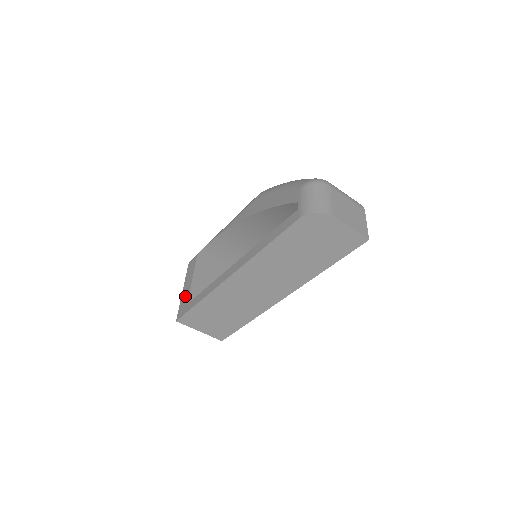
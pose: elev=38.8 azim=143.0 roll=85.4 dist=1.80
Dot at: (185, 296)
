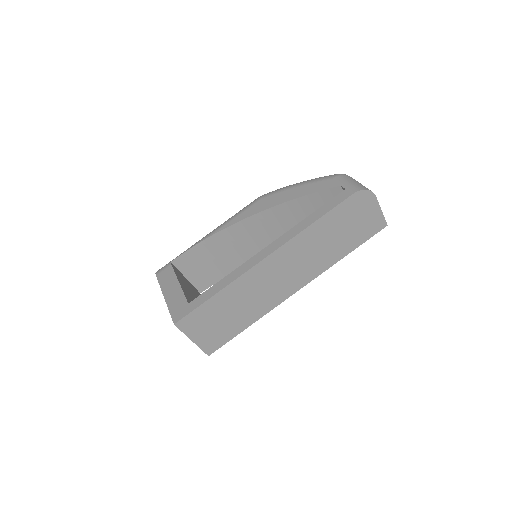
Dot at: (176, 299)
